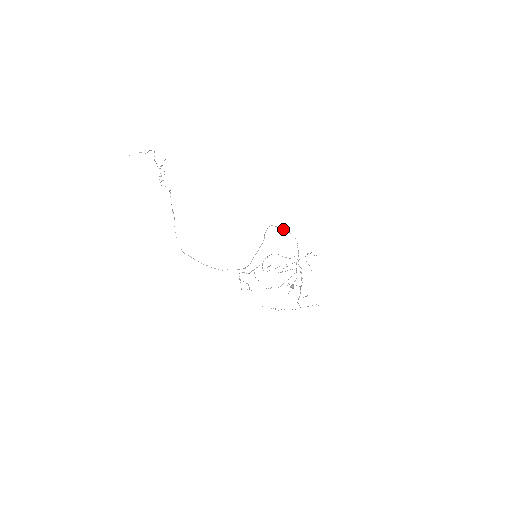
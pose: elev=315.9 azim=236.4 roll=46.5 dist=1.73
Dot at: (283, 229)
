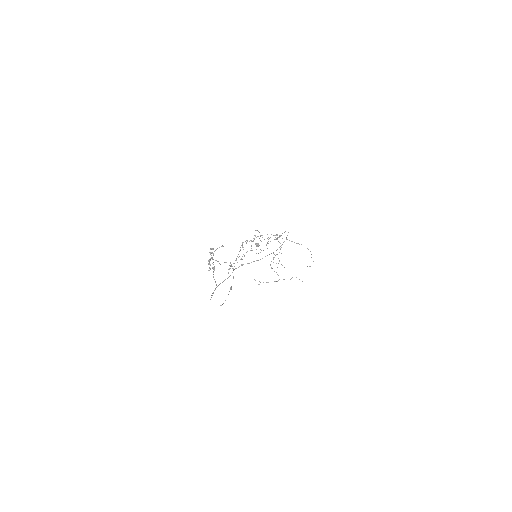
Dot at: occluded
